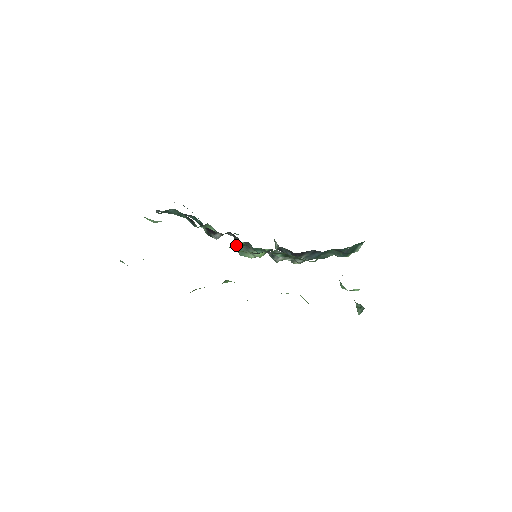
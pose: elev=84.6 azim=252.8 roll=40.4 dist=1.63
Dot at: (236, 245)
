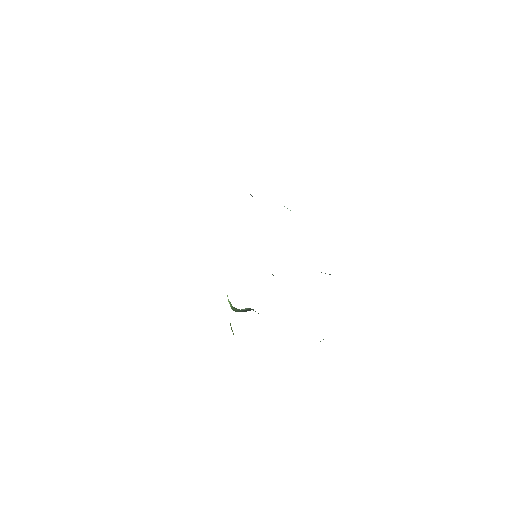
Dot at: occluded
